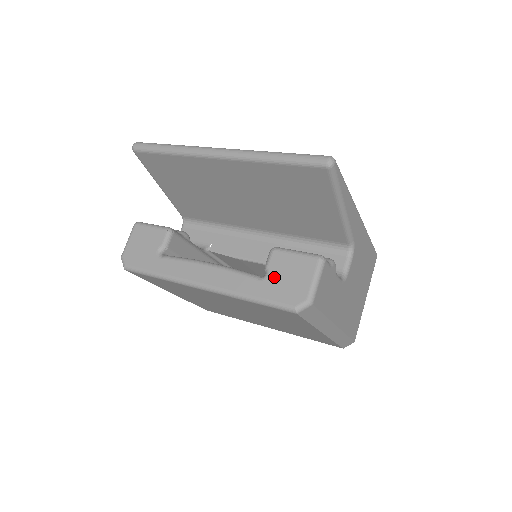
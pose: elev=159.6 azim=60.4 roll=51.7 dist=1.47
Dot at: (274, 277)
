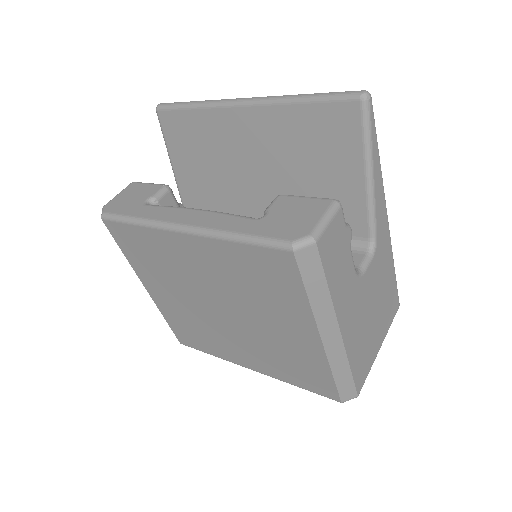
Dot at: (274, 216)
